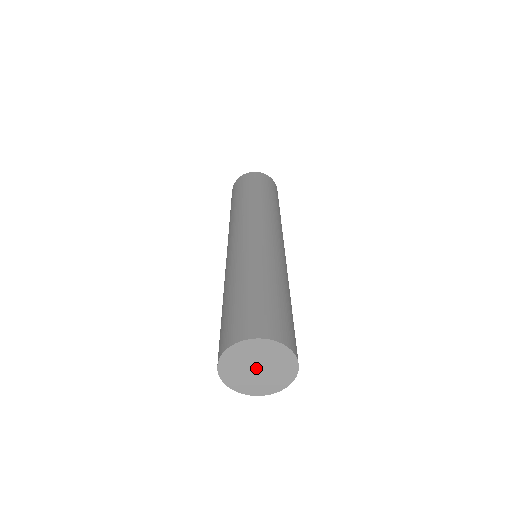
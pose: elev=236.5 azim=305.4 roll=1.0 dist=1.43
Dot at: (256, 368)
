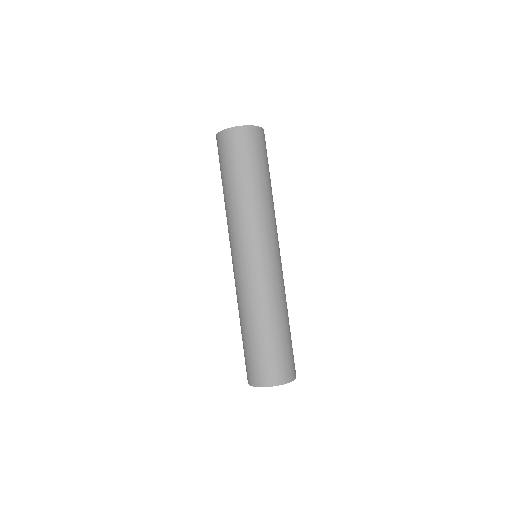
Dot at: occluded
